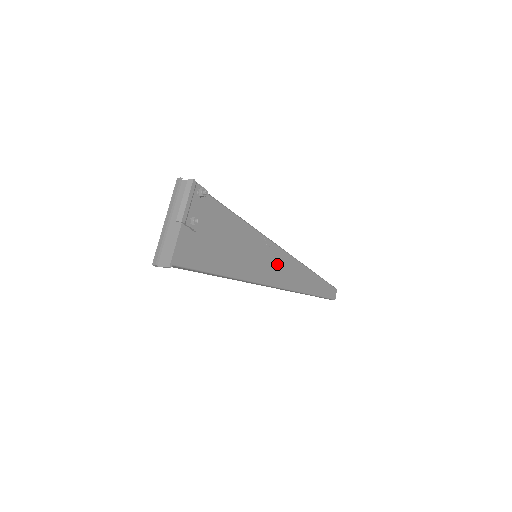
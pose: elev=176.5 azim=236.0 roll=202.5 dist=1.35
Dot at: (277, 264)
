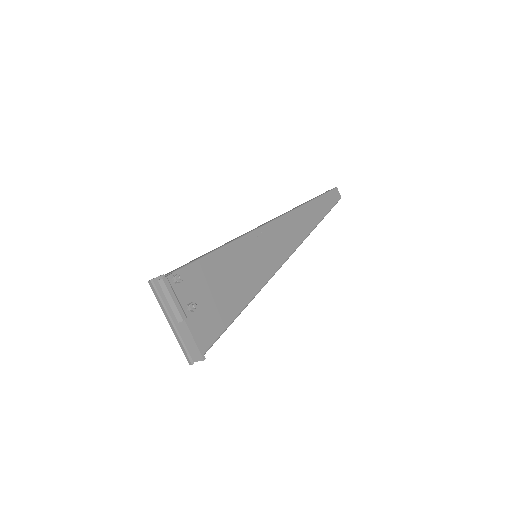
Dot at: (276, 239)
